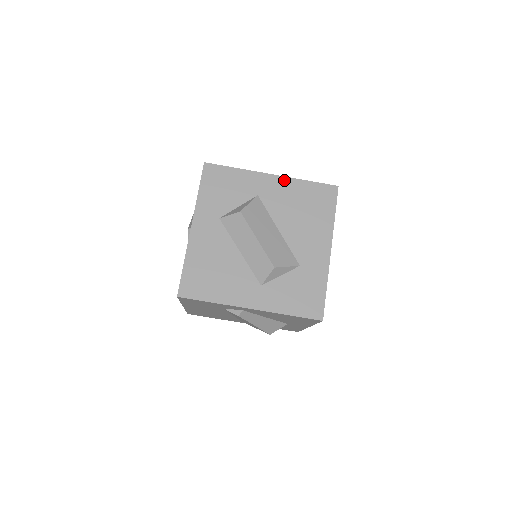
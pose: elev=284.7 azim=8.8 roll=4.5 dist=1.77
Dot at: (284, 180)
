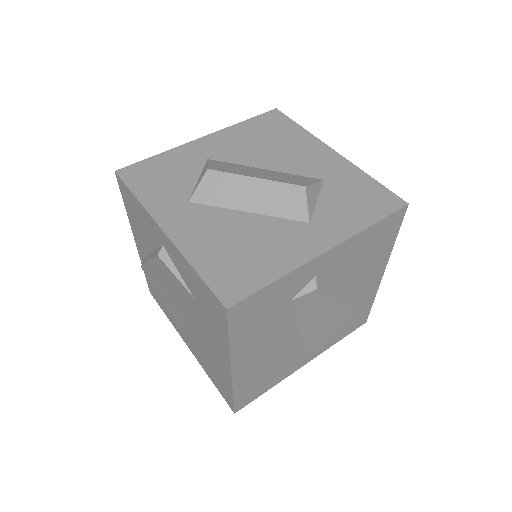
Dot at: (220, 134)
